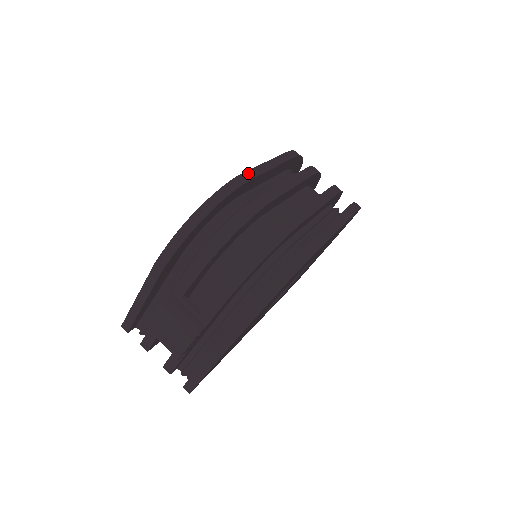
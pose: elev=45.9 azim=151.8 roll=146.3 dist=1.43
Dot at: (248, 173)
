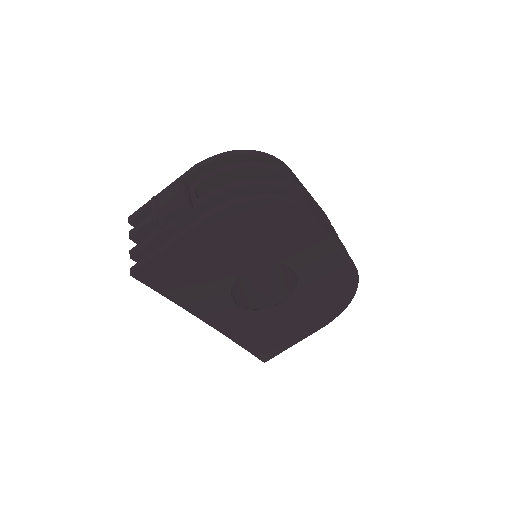
Dot at: occluded
